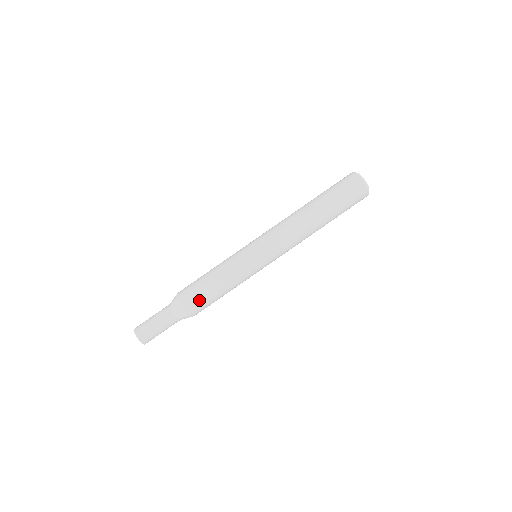
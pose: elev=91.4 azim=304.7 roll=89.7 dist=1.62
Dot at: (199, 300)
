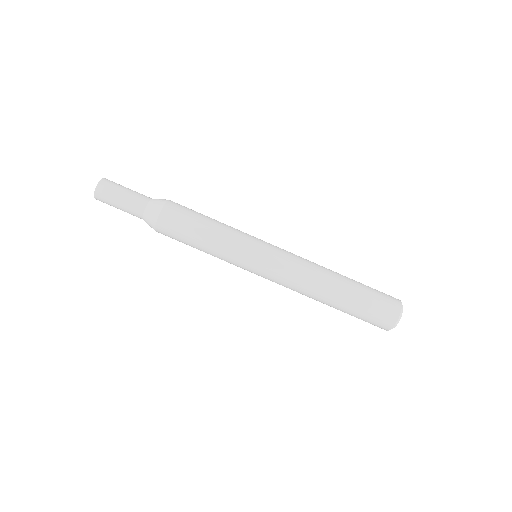
Dot at: (172, 237)
